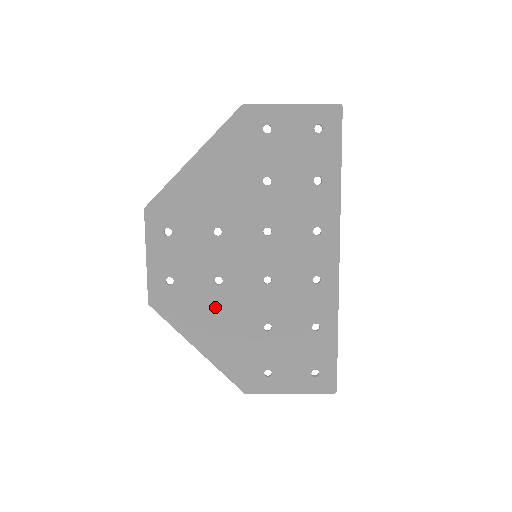
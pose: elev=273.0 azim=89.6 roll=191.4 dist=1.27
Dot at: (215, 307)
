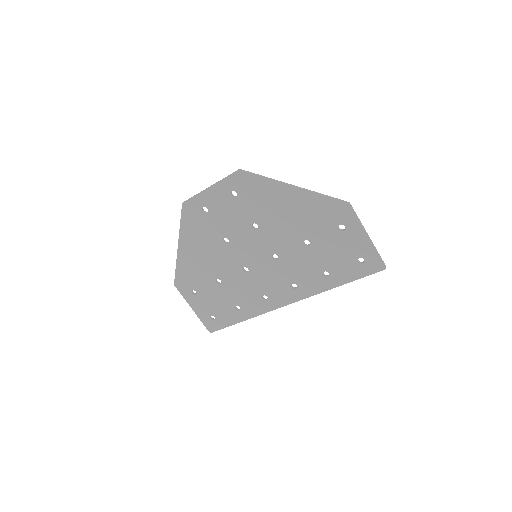
Dot at: (209, 246)
